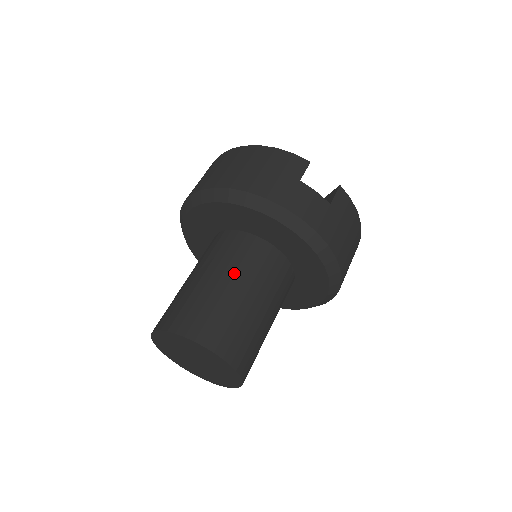
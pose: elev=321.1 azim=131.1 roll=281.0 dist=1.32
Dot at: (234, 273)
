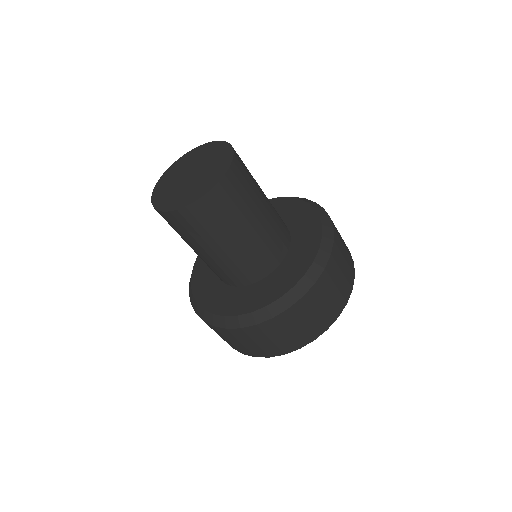
Dot at: occluded
